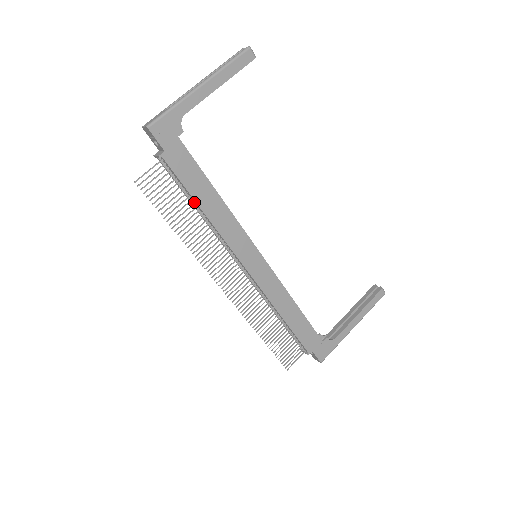
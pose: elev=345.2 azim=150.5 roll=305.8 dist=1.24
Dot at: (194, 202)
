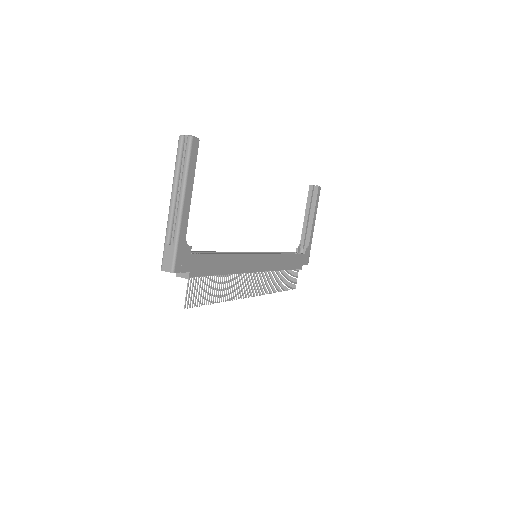
Dot at: (216, 275)
